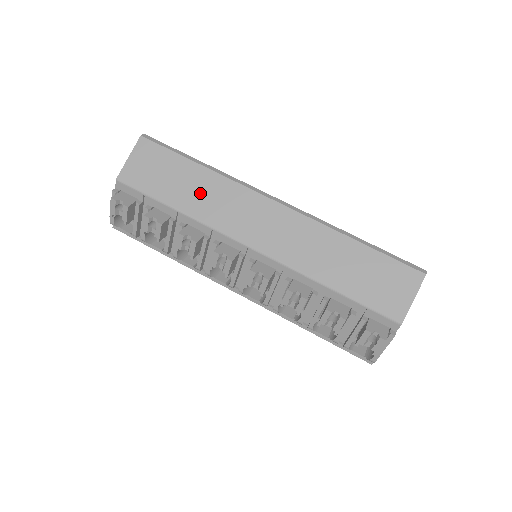
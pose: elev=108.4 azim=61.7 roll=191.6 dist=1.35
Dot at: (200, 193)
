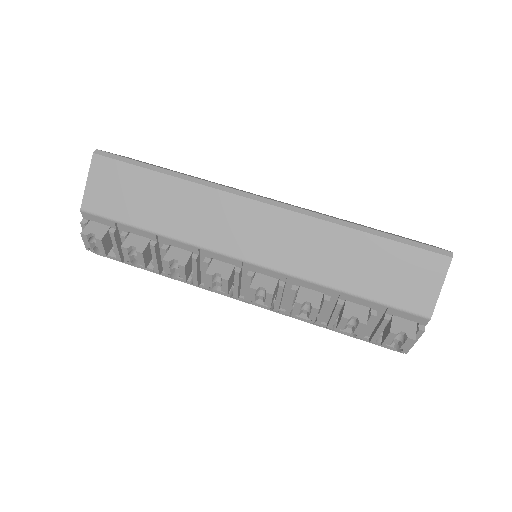
Dot at: (175, 209)
